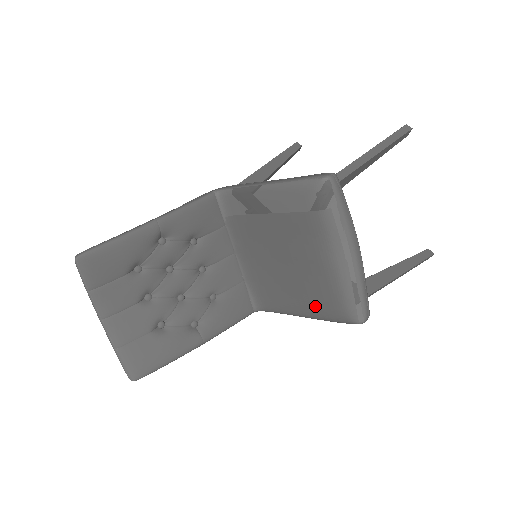
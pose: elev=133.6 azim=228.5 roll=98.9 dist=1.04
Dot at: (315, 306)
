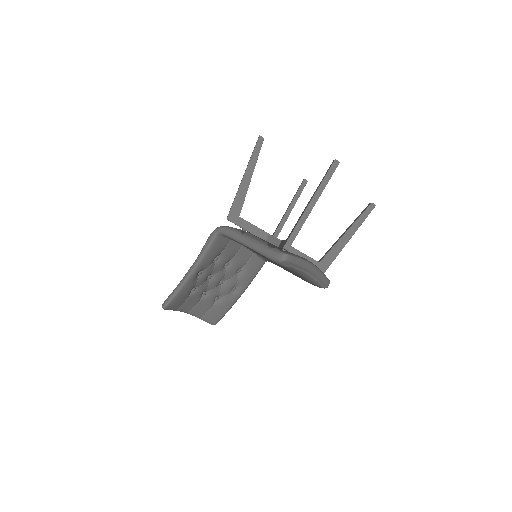
Dot at: occluded
